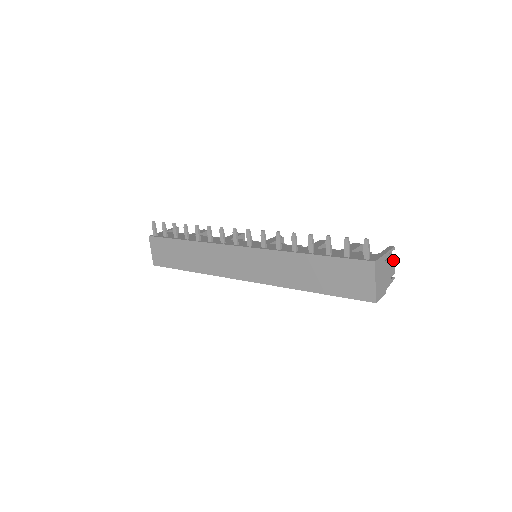
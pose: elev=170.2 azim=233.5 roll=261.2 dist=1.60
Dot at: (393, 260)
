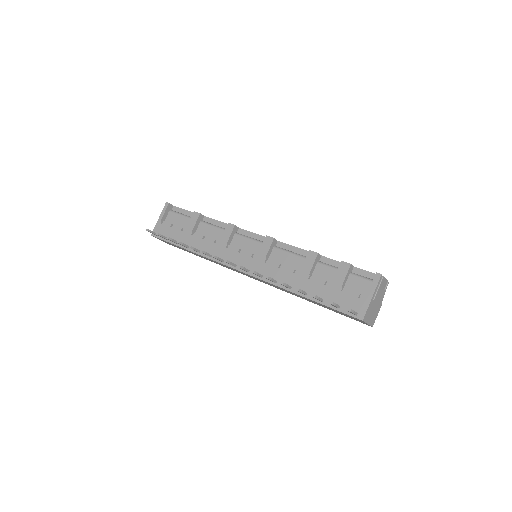
Dot at: (383, 280)
